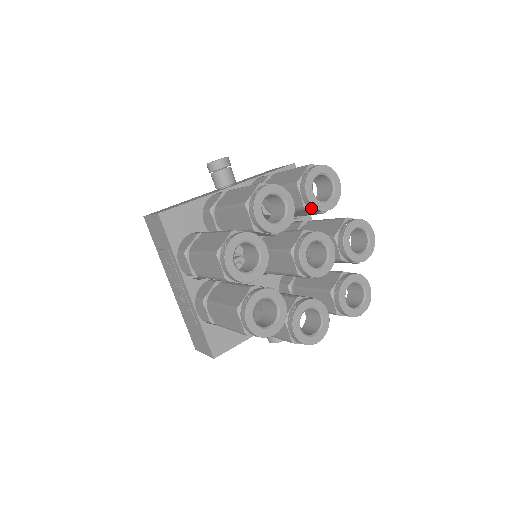
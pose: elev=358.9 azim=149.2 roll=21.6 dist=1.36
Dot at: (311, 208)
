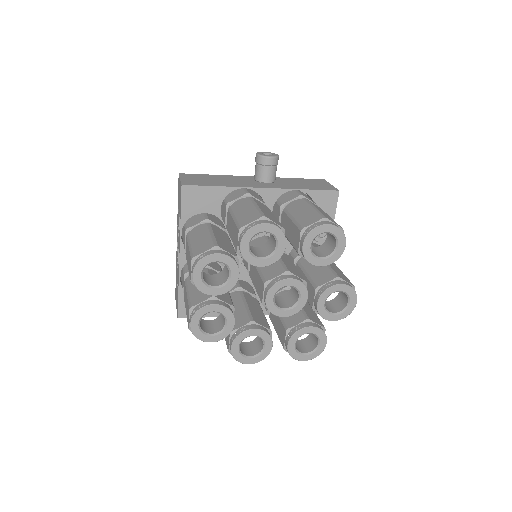
Dot at: (304, 256)
